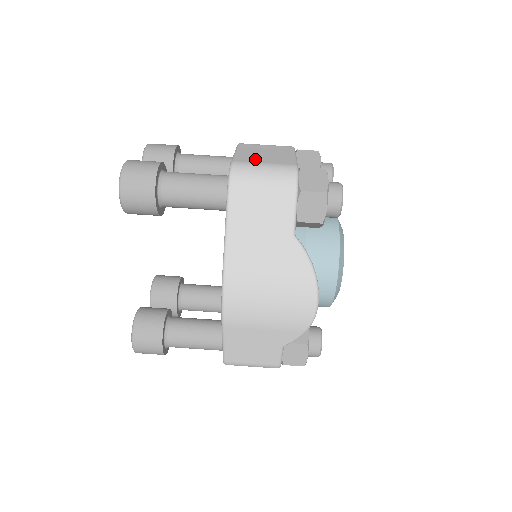
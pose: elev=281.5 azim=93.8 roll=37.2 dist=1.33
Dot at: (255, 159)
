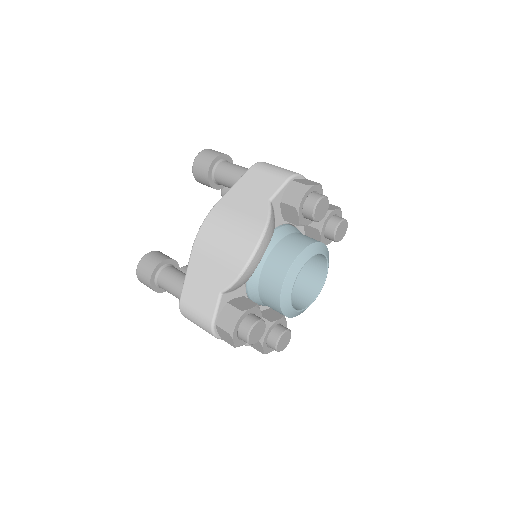
Dot at: occluded
